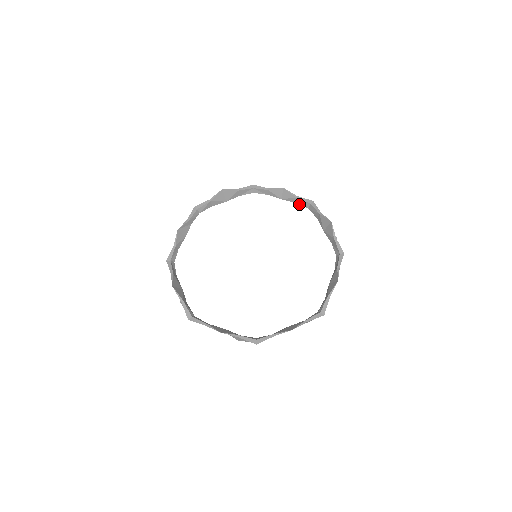
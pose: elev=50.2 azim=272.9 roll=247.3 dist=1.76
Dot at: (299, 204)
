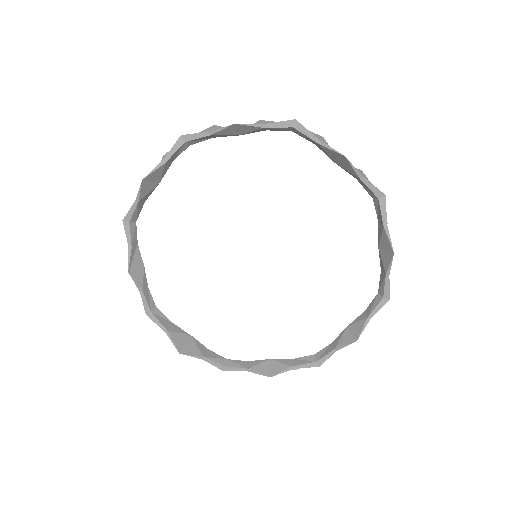
Dot at: (273, 130)
